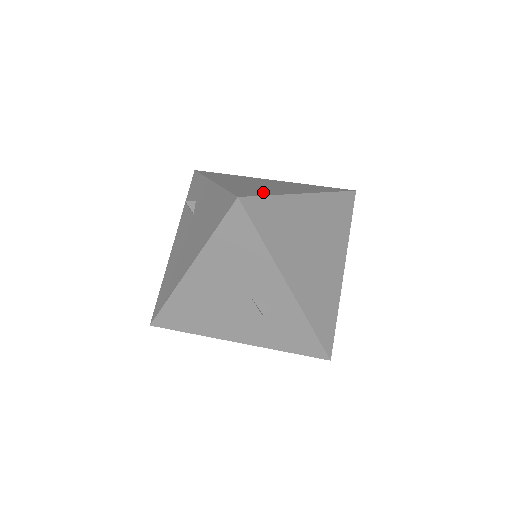
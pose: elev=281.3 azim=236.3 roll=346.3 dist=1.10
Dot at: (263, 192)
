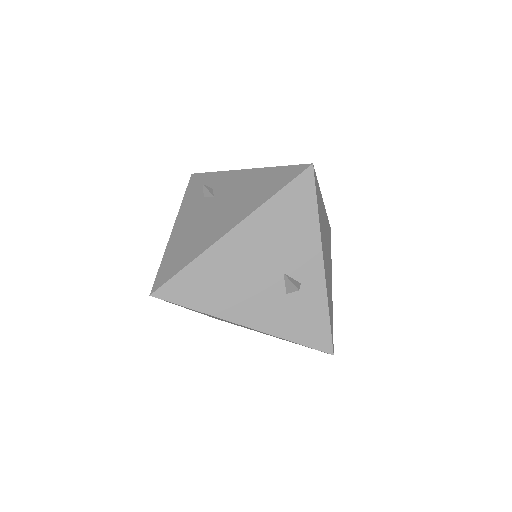
Dot at: occluded
